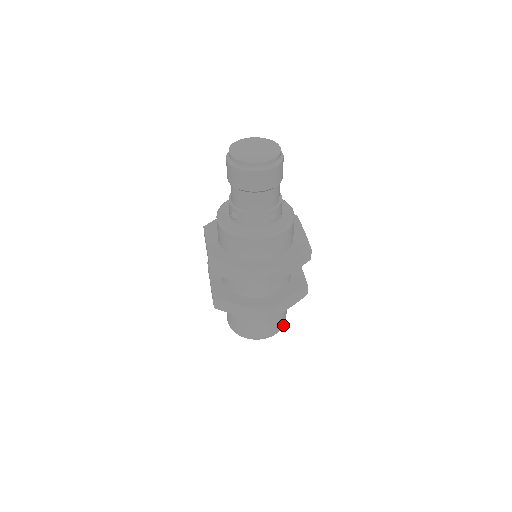
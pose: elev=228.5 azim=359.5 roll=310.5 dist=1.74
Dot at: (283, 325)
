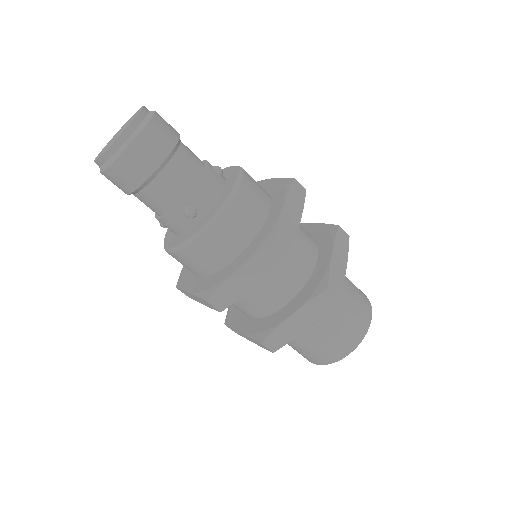
Dot at: (358, 340)
